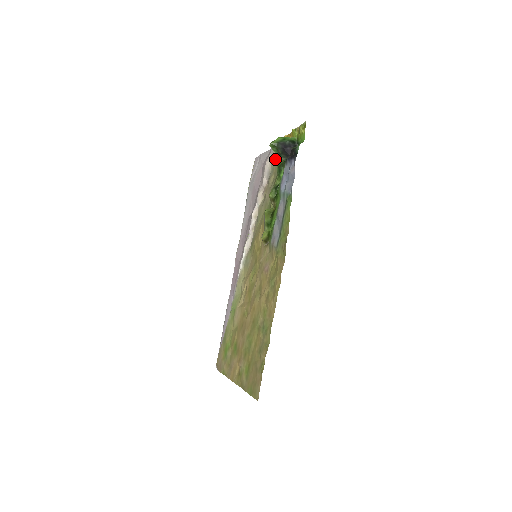
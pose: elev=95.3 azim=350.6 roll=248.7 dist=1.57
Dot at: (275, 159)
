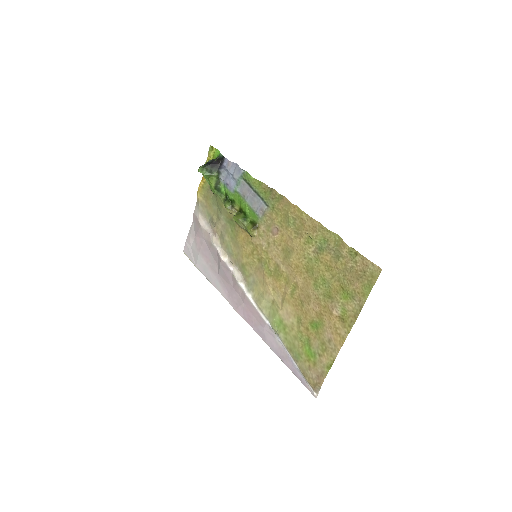
Dot at: (204, 208)
